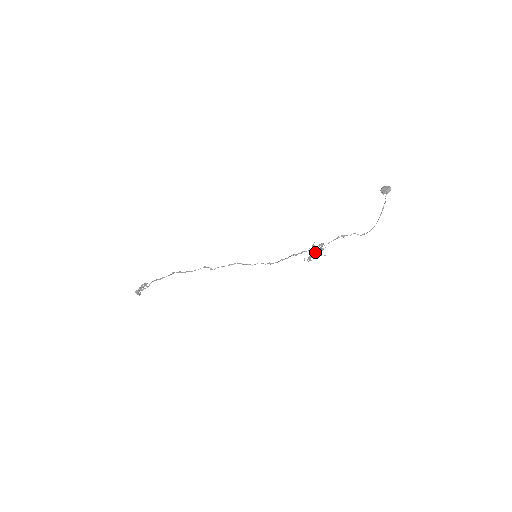
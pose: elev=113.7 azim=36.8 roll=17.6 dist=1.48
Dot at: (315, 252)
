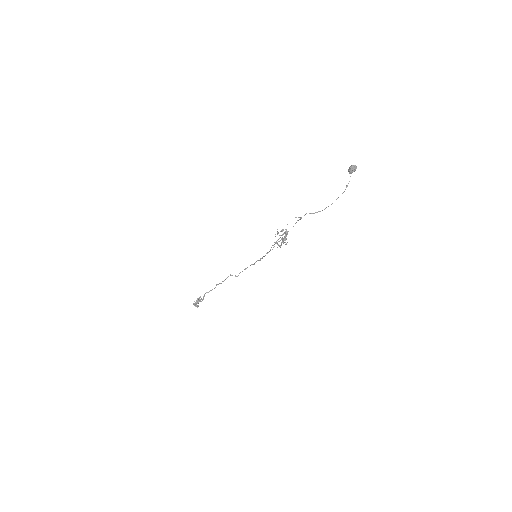
Dot at: (285, 239)
